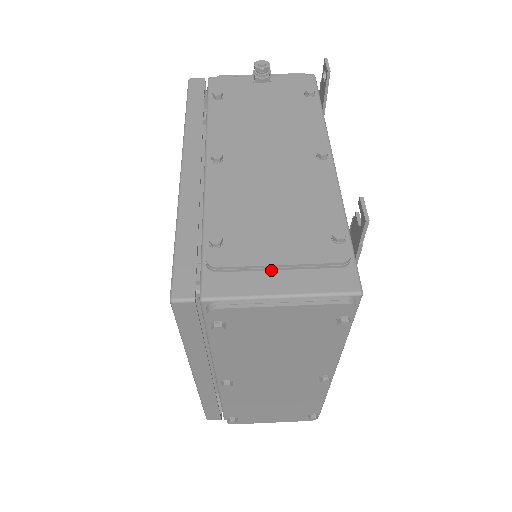
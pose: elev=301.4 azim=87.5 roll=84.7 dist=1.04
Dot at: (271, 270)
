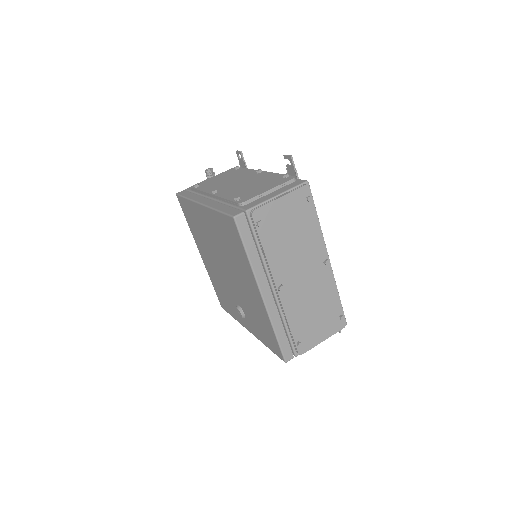
Dot at: (267, 195)
